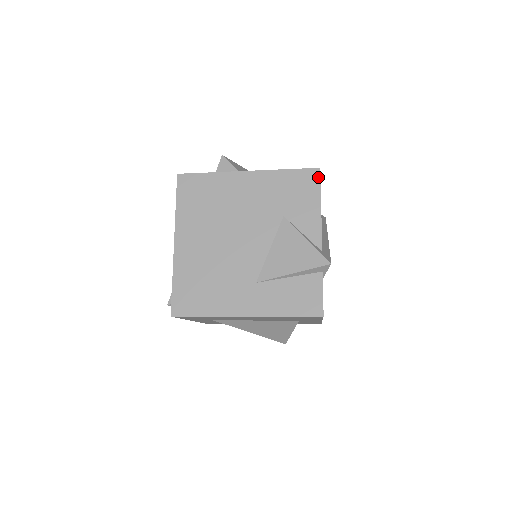
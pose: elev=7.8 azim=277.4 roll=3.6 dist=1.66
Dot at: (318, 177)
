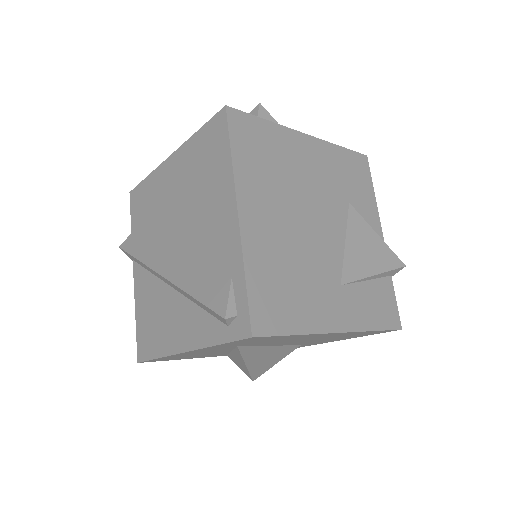
Dot at: (368, 165)
